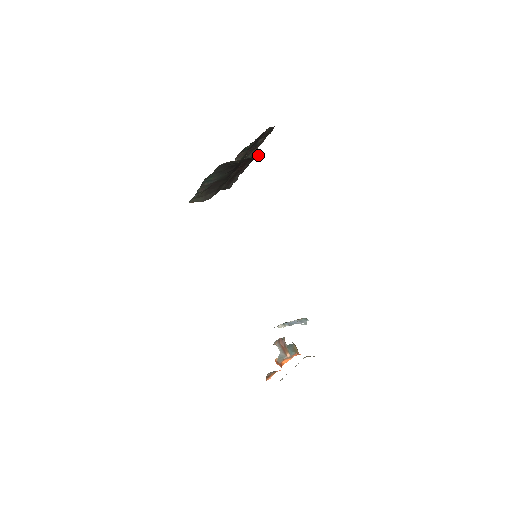
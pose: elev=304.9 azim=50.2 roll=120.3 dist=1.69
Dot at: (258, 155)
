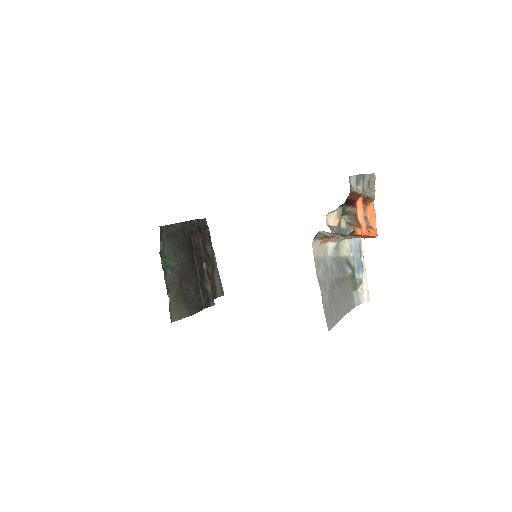
Dot at: (198, 220)
